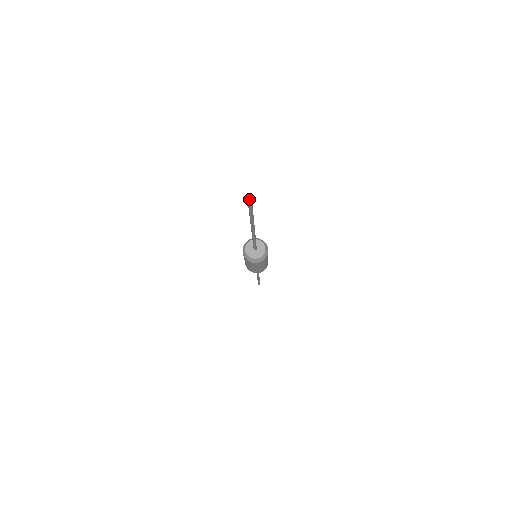
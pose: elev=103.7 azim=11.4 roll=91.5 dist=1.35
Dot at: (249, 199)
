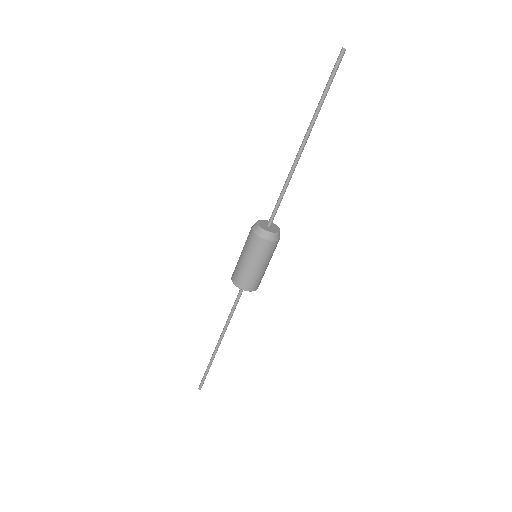
Dot at: occluded
